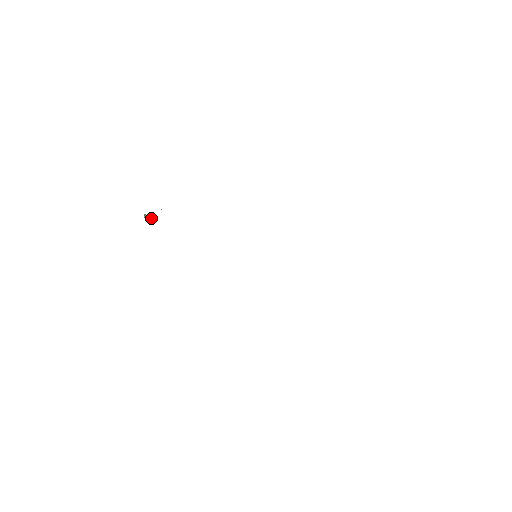
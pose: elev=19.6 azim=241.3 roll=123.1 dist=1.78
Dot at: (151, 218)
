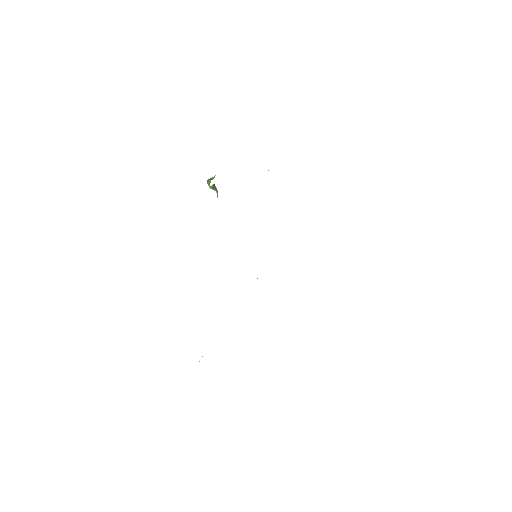
Dot at: occluded
